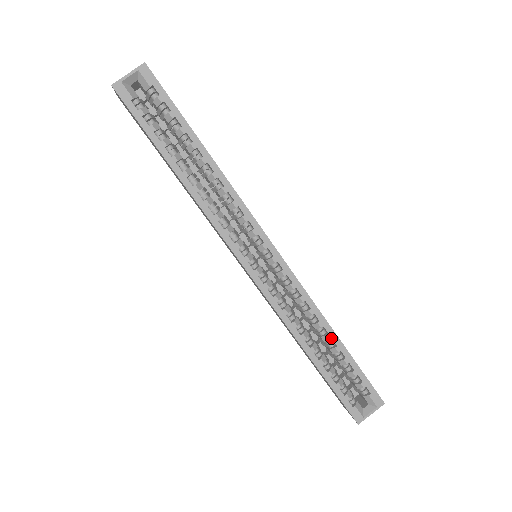
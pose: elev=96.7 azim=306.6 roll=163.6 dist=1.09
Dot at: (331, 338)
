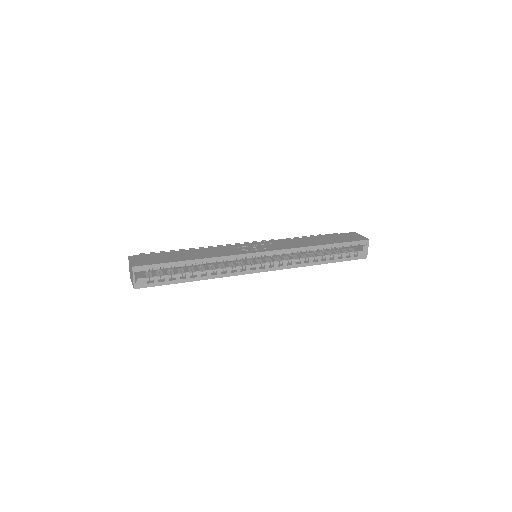
Dot at: (322, 249)
